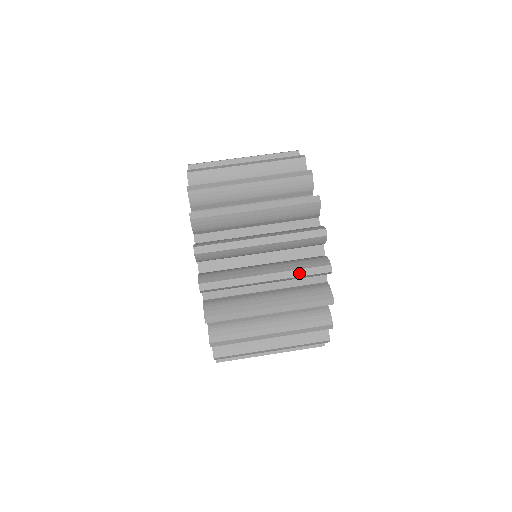
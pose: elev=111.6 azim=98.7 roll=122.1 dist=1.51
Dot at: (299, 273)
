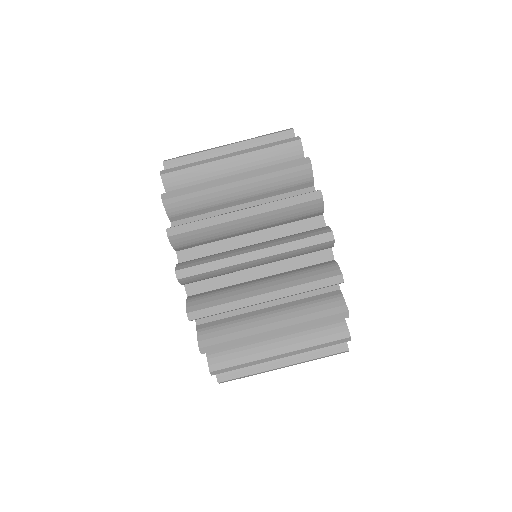
Dot at: (316, 359)
